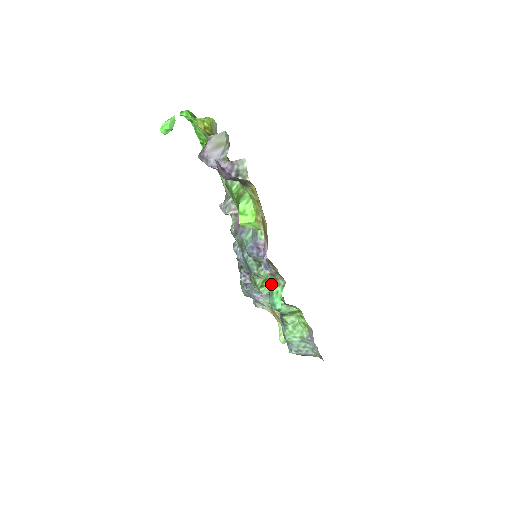
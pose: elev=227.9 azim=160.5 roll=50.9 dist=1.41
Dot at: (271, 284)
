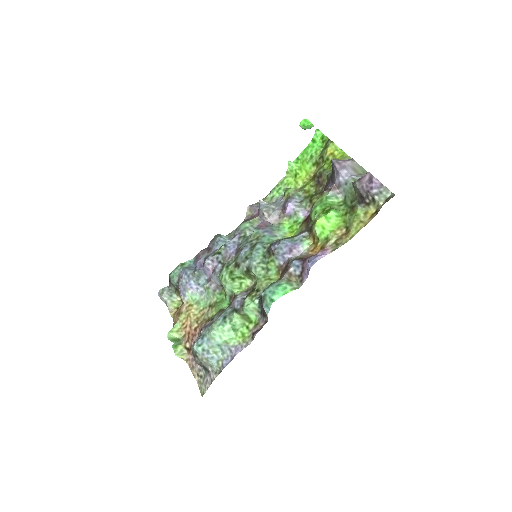
Dot at: occluded
